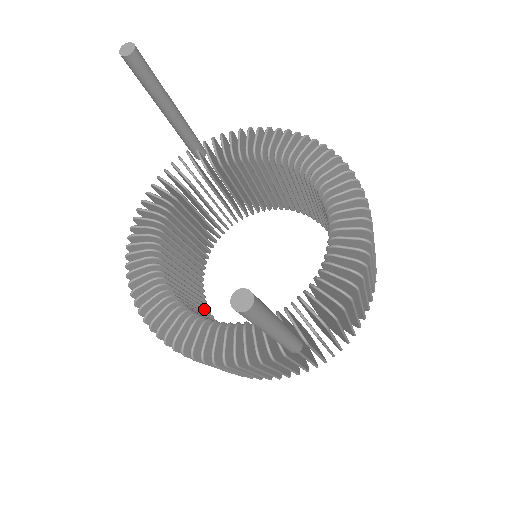
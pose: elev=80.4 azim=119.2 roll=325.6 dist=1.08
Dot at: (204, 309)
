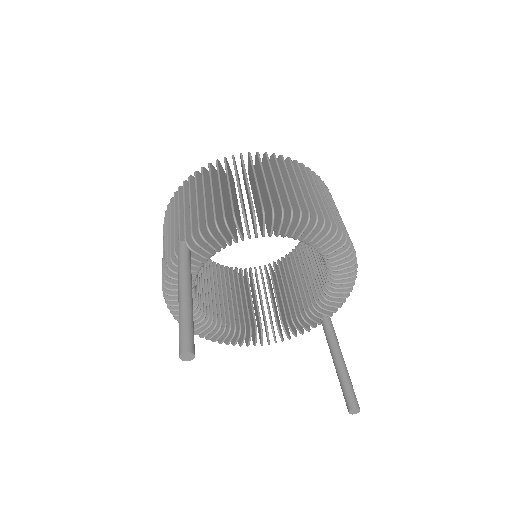
Dot at: occluded
